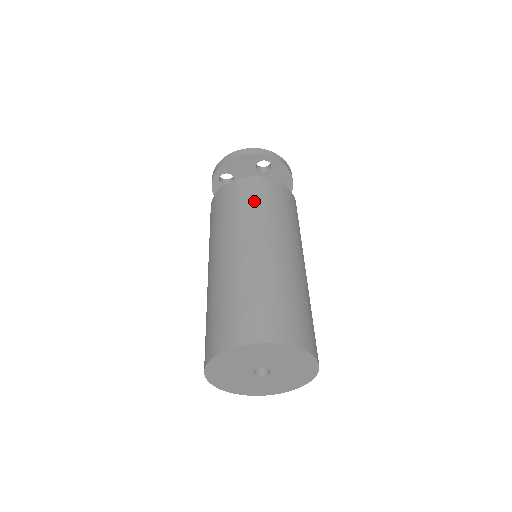
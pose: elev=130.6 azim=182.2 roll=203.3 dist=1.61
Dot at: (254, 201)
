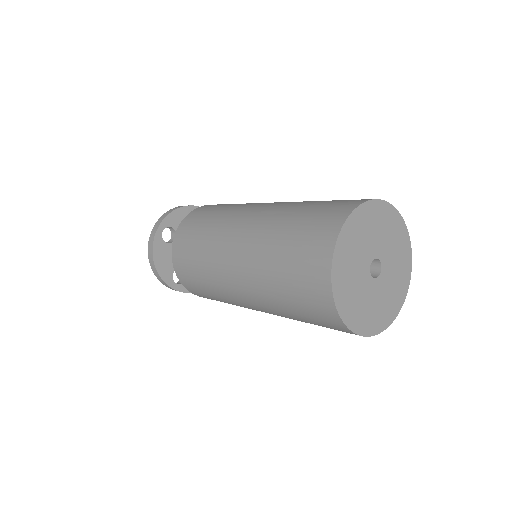
Dot at: occluded
